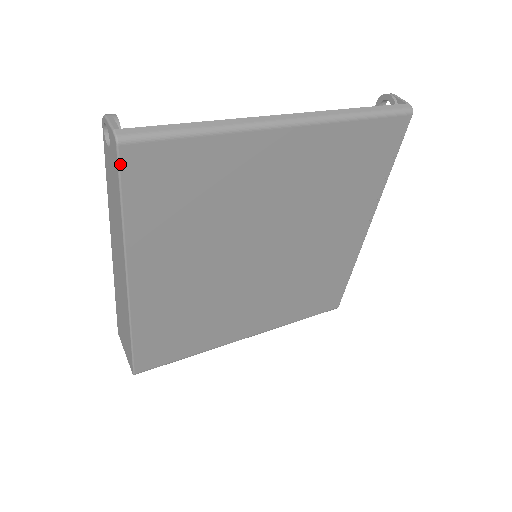
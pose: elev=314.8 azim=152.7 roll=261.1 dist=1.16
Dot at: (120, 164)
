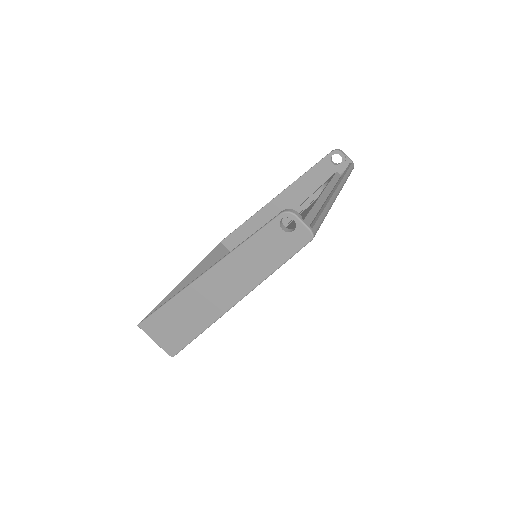
Dot at: occluded
